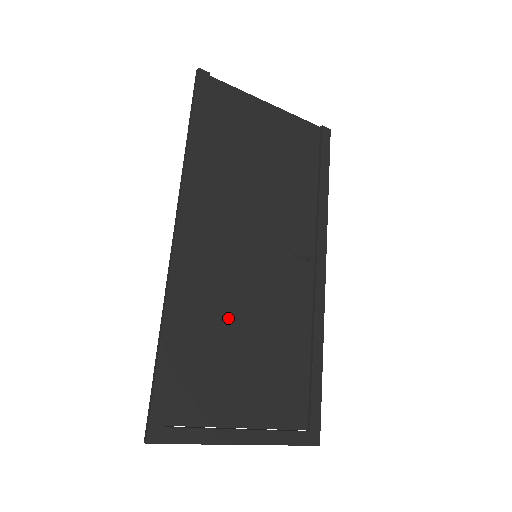
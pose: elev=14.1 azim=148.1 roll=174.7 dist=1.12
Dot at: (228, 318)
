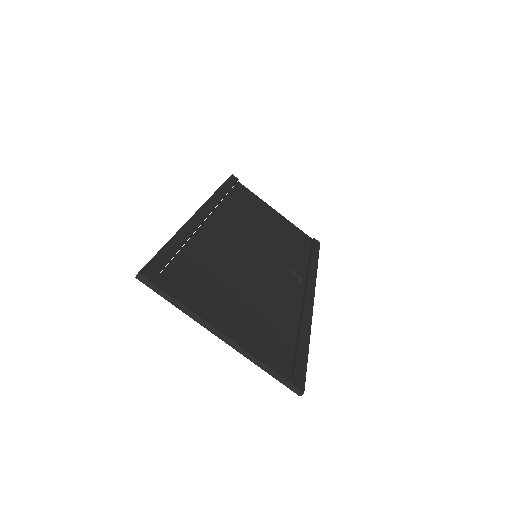
Dot at: (227, 266)
